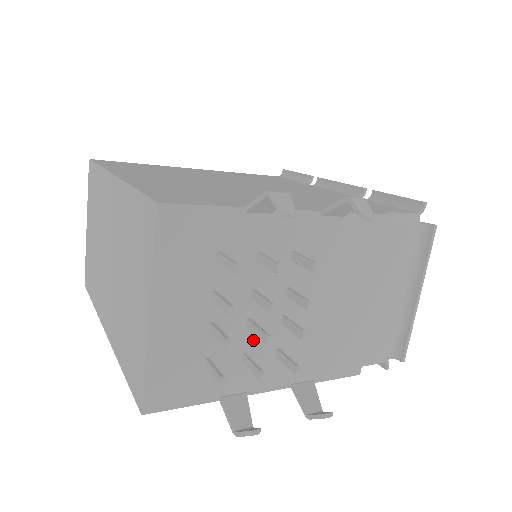
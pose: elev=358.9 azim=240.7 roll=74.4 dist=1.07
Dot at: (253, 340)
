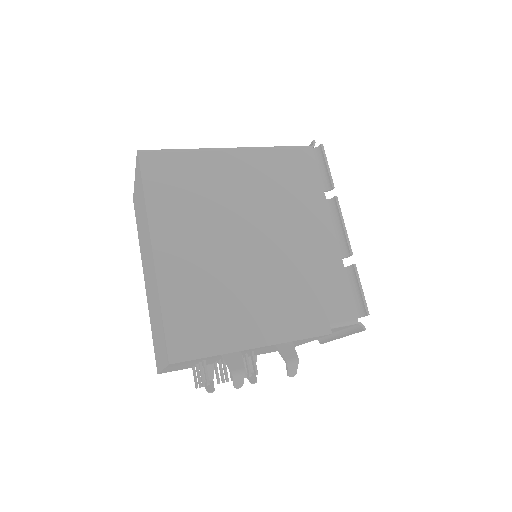
Dot at: occluded
